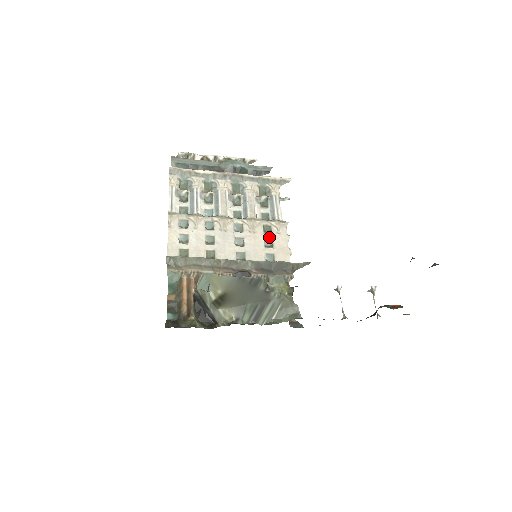
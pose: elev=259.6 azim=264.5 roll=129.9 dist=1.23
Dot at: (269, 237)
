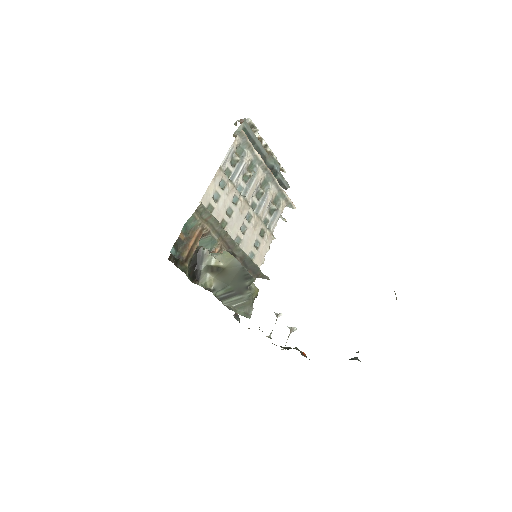
Dot at: (260, 240)
